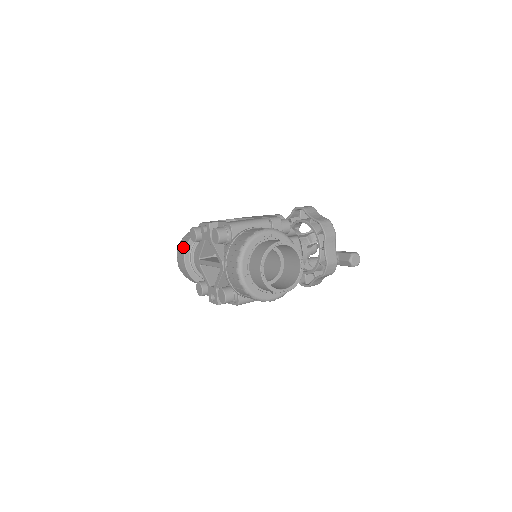
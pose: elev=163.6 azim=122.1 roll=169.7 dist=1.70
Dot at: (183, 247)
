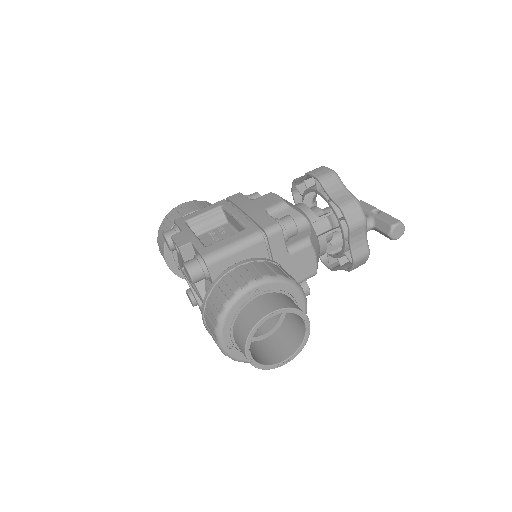
Dot at: (162, 242)
